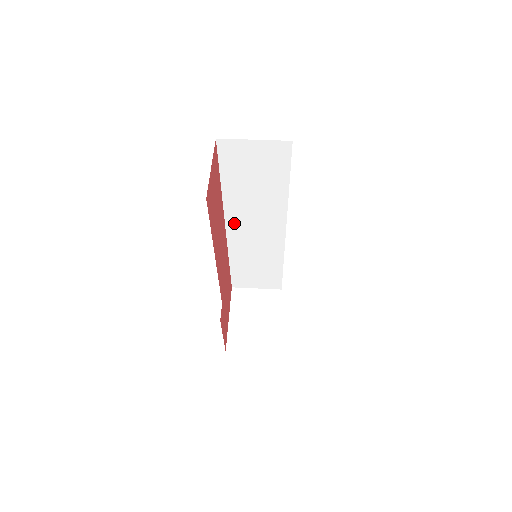
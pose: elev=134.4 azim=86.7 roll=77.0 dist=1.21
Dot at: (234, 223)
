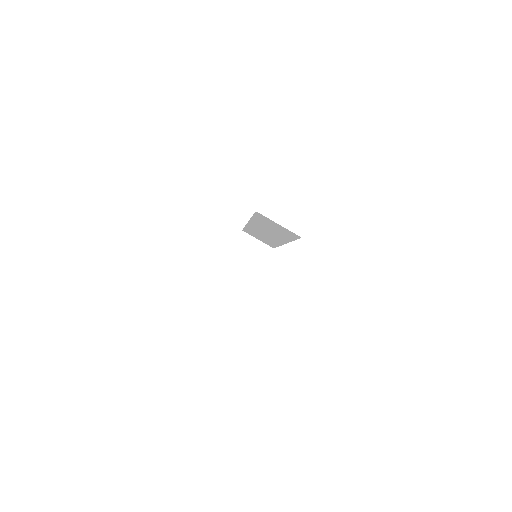
Dot at: (254, 225)
